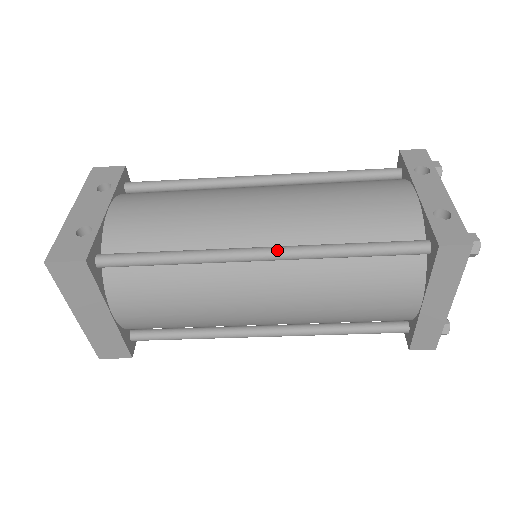
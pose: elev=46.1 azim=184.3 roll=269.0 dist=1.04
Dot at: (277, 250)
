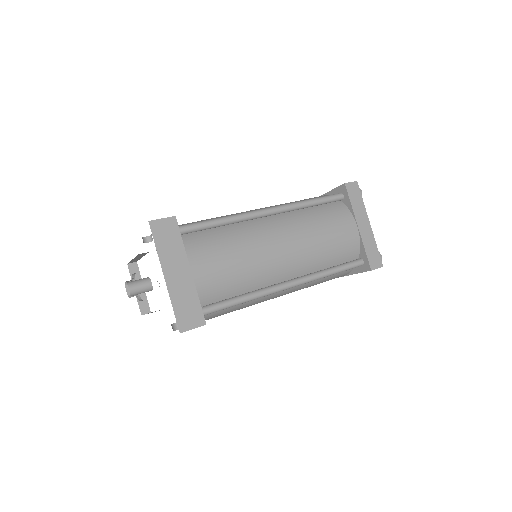
Dot at: (275, 206)
